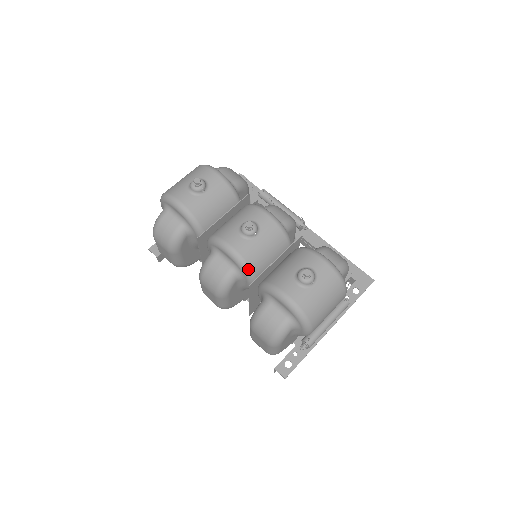
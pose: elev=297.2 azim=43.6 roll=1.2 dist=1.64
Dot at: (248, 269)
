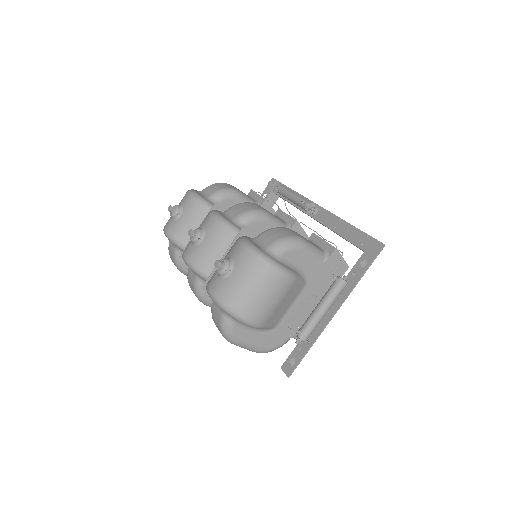
Dot at: (201, 273)
